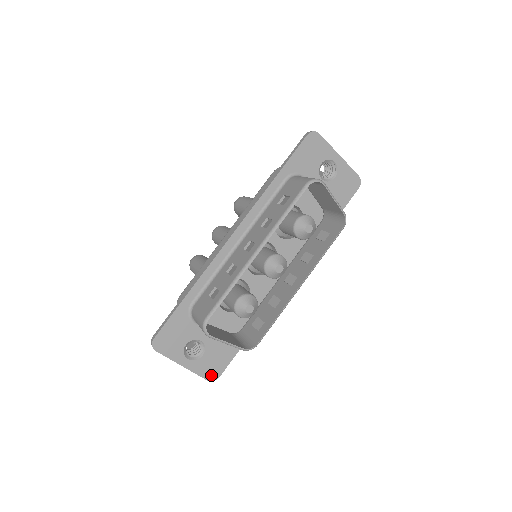
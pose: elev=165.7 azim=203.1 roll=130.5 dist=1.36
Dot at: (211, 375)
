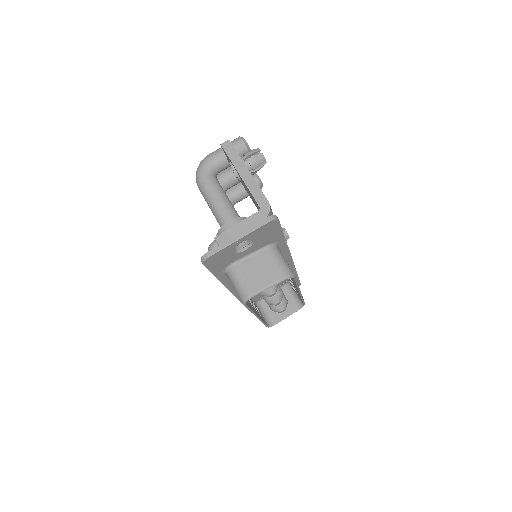
Dot at: occluded
